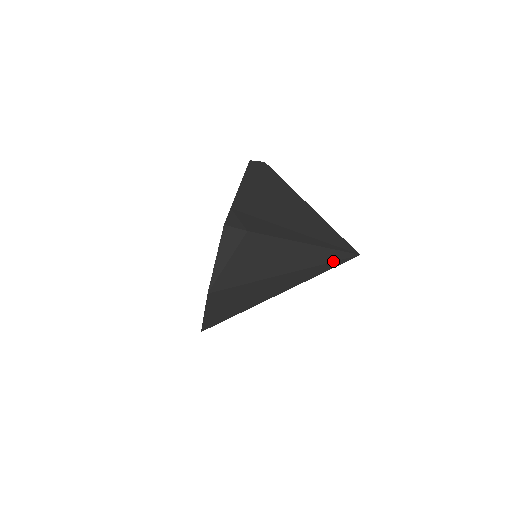
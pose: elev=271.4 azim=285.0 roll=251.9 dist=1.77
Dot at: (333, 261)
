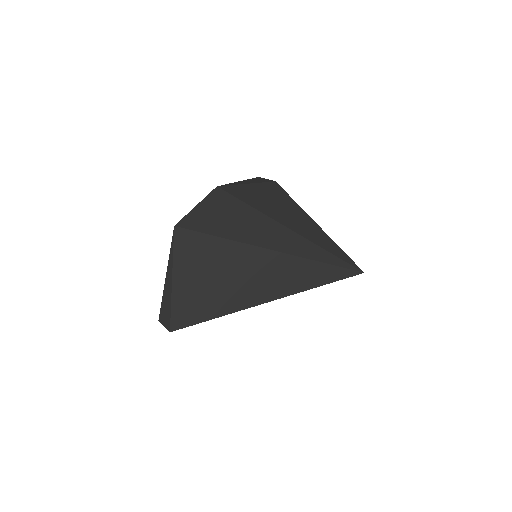
Dot at: (336, 256)
